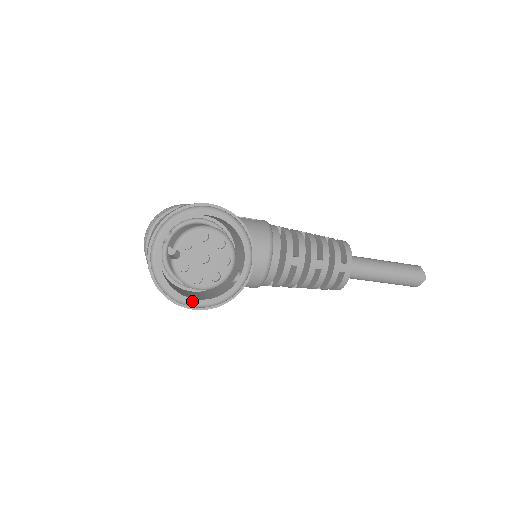
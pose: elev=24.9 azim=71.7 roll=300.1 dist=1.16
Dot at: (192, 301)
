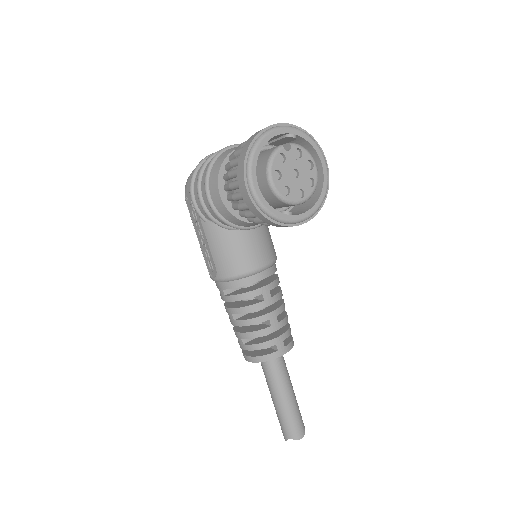
Dot at: (255, 181)
